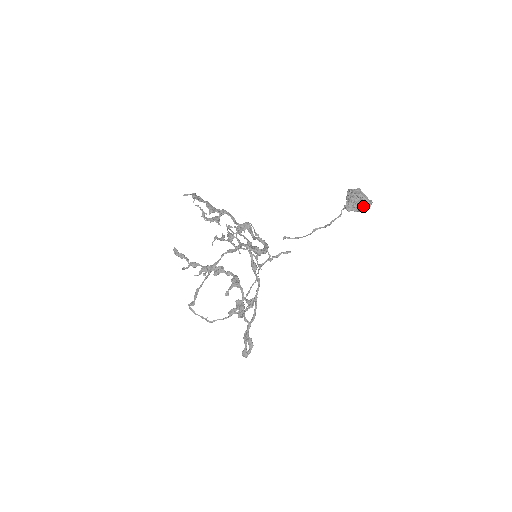
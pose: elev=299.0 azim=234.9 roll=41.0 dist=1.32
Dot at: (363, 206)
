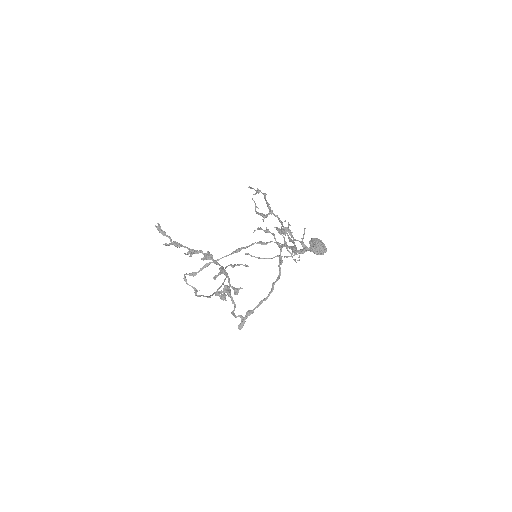
Dot at: (322, 252)
